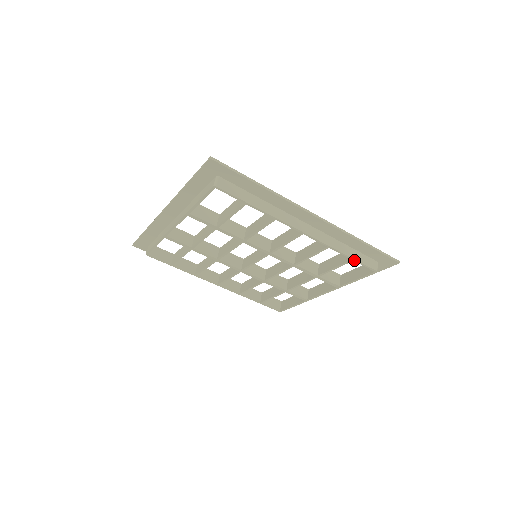
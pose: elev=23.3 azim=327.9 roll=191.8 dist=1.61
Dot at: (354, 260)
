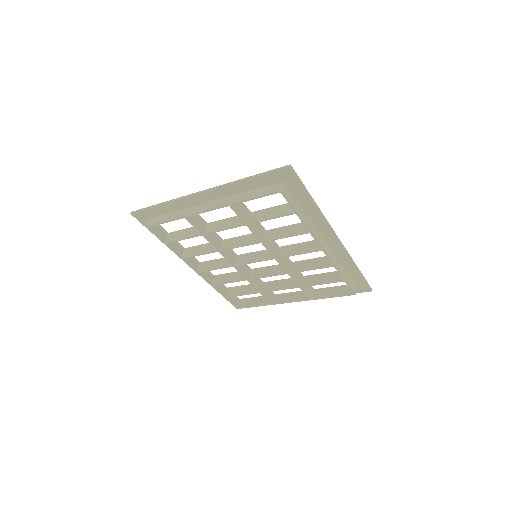
Dot at: (345, 281)
